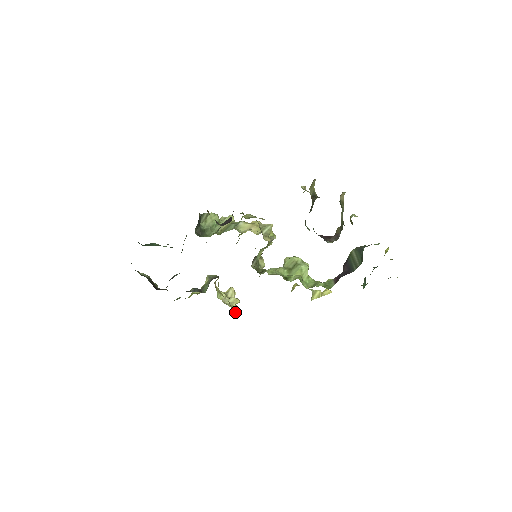
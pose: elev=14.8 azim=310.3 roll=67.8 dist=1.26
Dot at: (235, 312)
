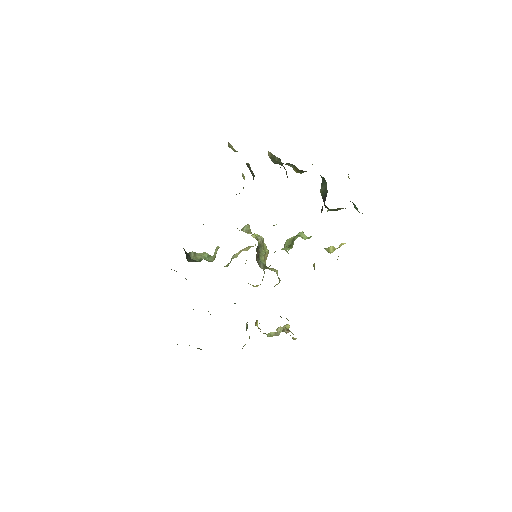
Dot at: (289, 330)
